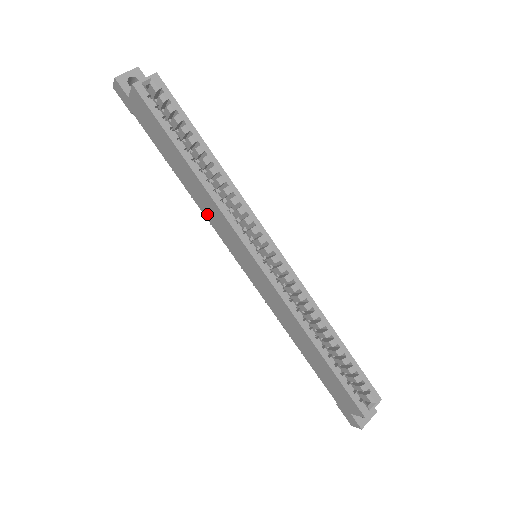
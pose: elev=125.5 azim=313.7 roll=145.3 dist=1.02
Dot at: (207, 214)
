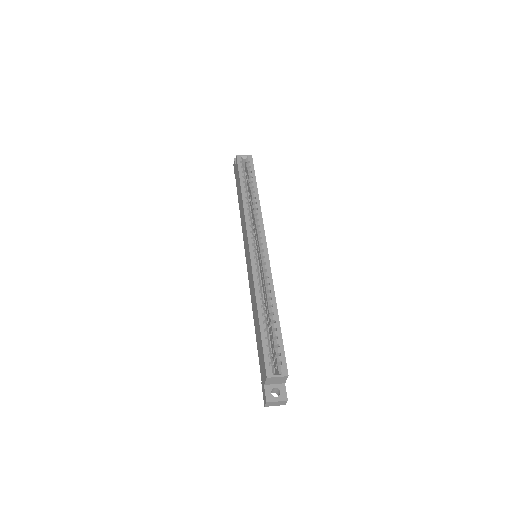
Dot at: occluded
